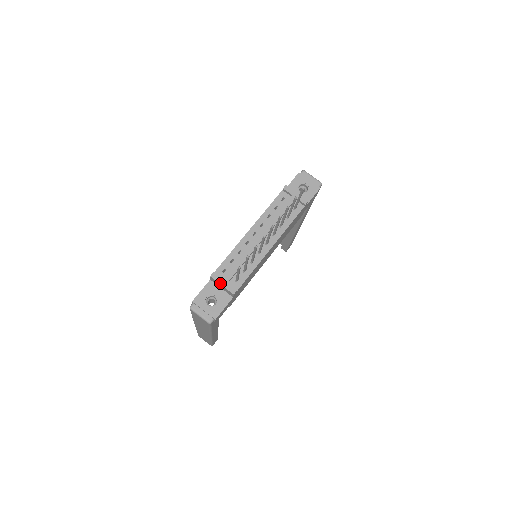
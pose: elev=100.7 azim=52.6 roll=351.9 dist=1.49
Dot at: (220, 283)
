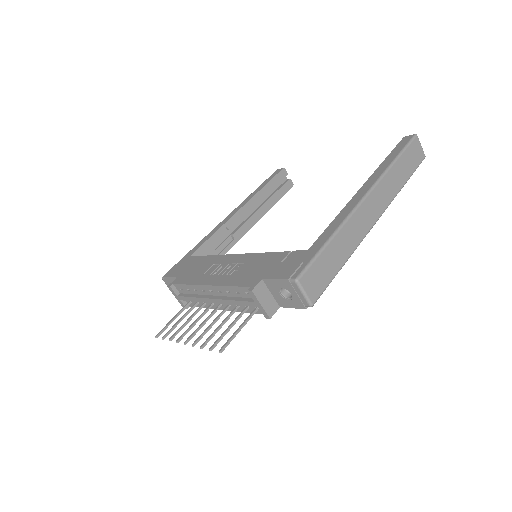
Dot at: occluded
